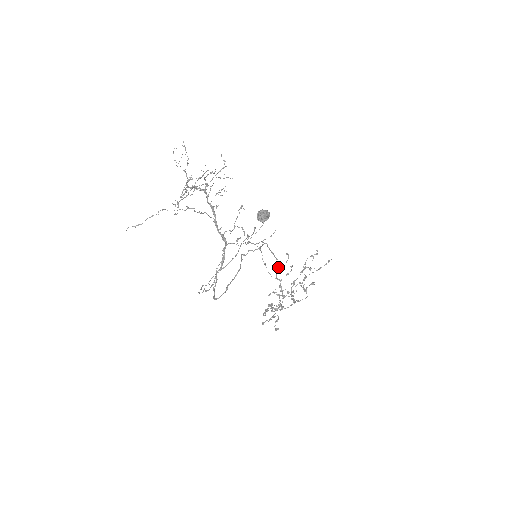
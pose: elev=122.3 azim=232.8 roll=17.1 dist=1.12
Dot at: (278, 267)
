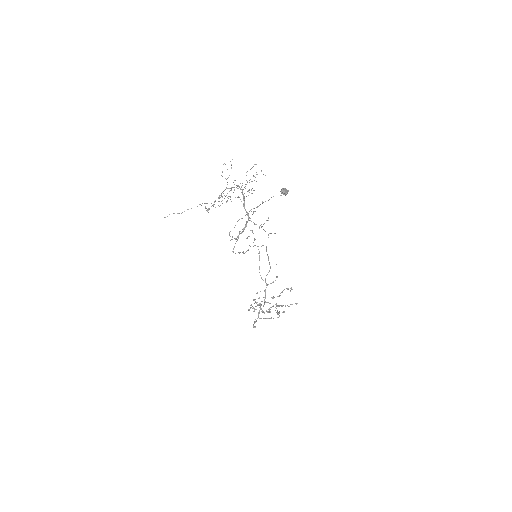
Dot at: occluded
